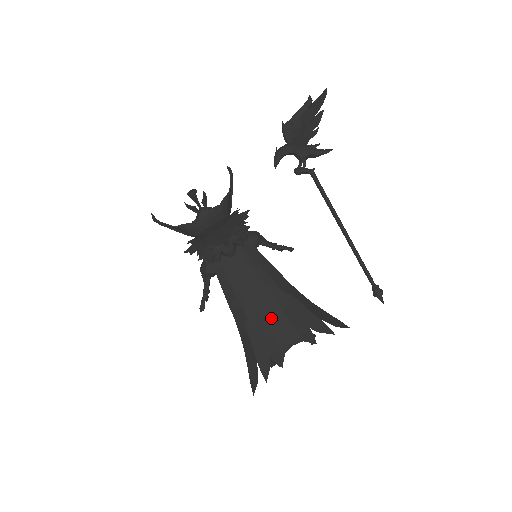
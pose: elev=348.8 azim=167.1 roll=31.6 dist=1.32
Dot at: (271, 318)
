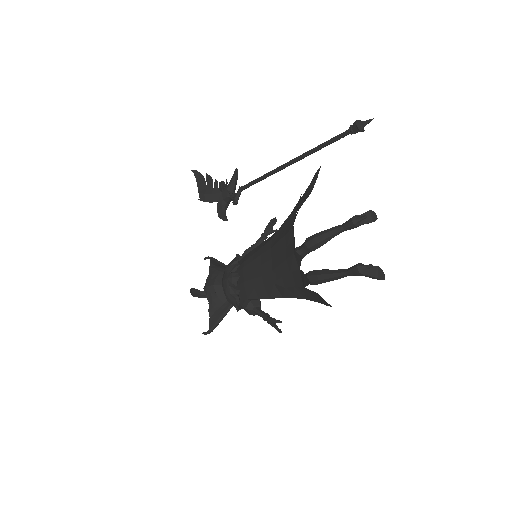
Dot at: (279, 256)
